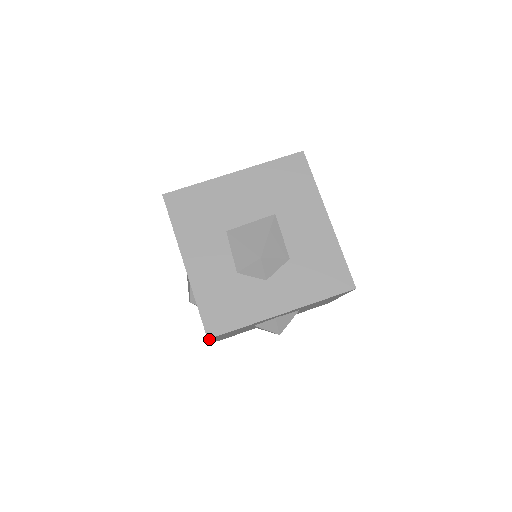
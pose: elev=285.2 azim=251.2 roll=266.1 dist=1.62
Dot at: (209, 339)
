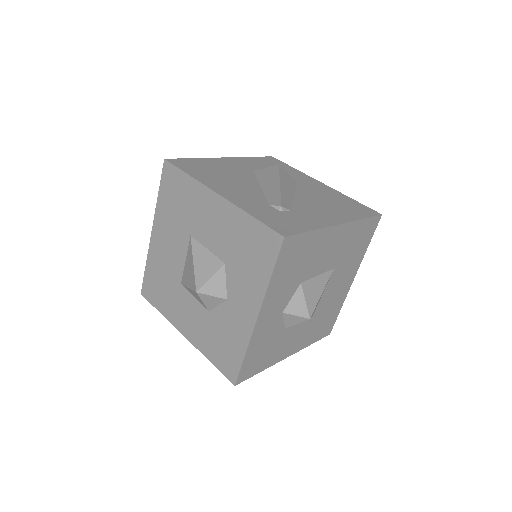
Dot at: (245, 379)
